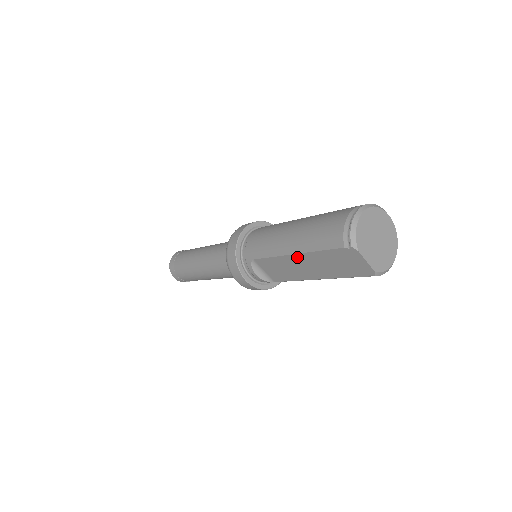
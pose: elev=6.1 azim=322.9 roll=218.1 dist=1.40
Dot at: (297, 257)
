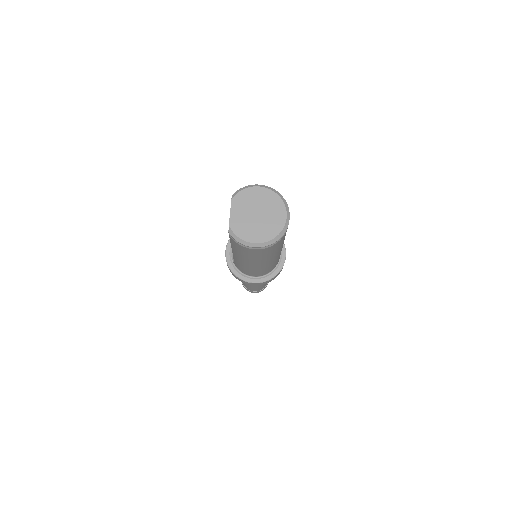
Dot at: occluded
